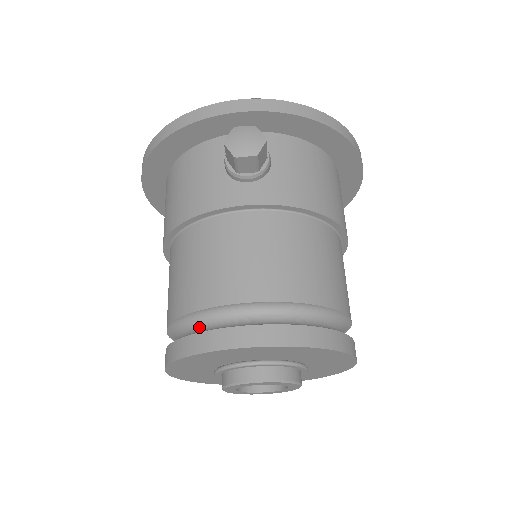
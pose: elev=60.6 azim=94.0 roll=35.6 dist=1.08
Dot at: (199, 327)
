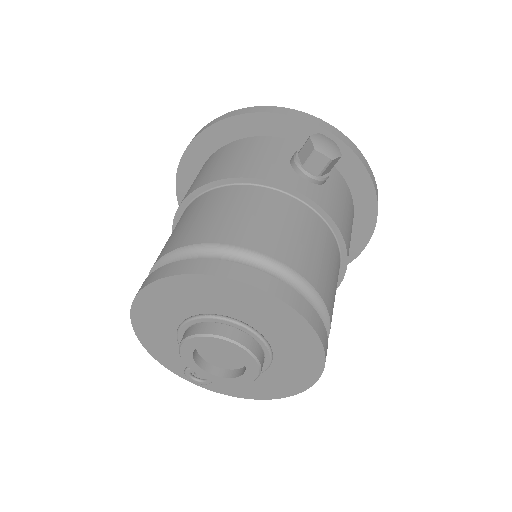
Dot at: occluded
